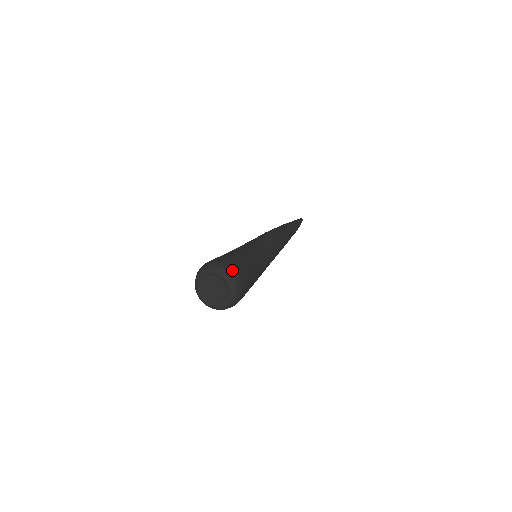
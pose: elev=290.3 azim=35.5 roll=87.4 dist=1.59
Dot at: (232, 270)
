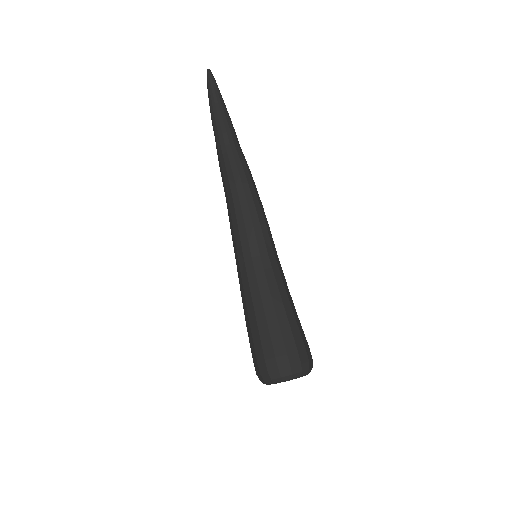
Dot at: (295, 368)
